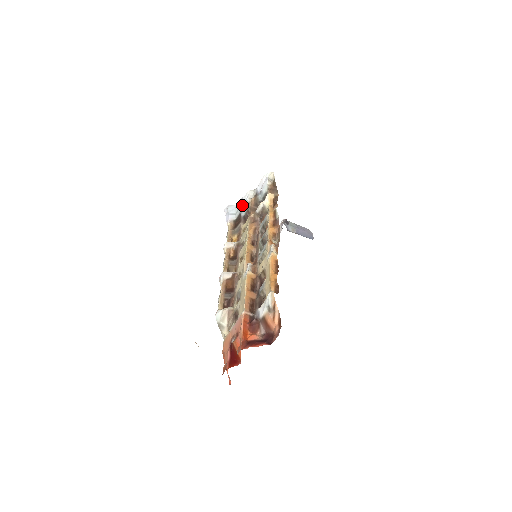
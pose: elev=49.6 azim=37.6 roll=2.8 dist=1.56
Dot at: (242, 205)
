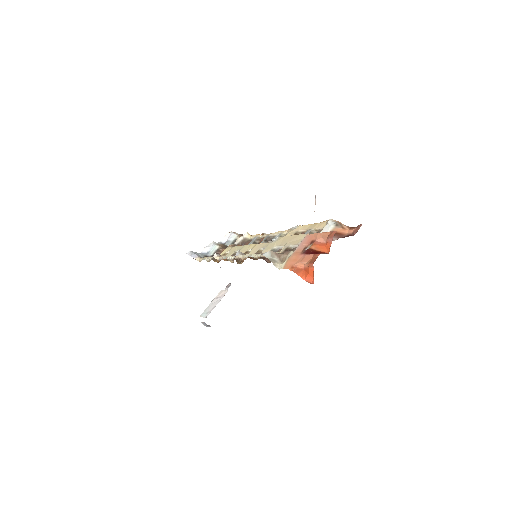
Dot at: (207, 251)
